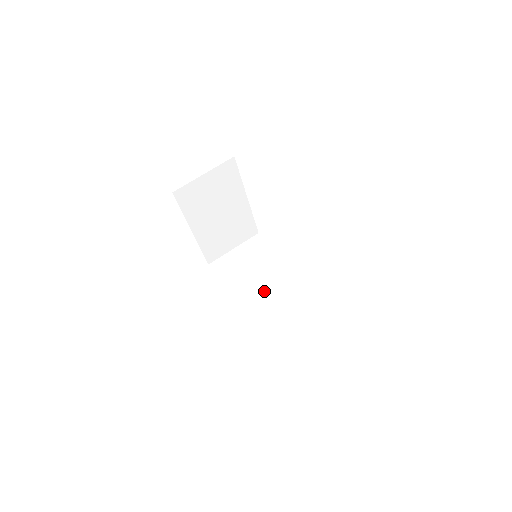
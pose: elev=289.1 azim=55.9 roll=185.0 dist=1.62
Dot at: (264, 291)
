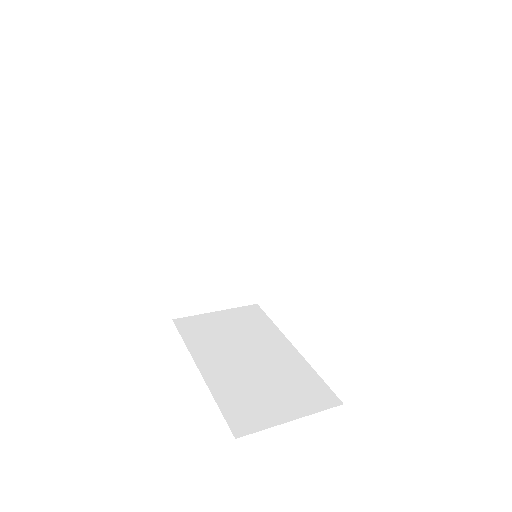
Dot at: occluded
